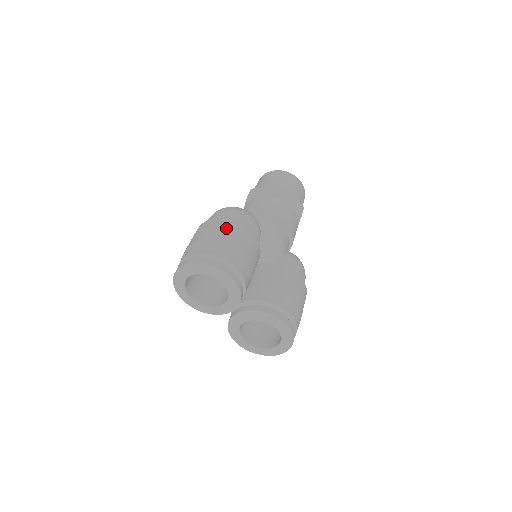
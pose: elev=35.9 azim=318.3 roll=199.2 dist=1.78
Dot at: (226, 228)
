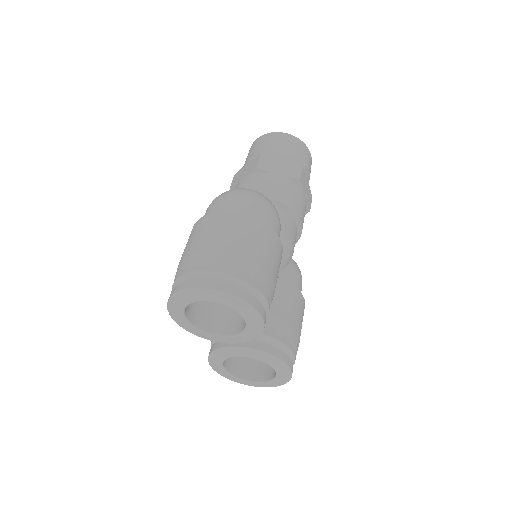
Dot at: (260, 237)
